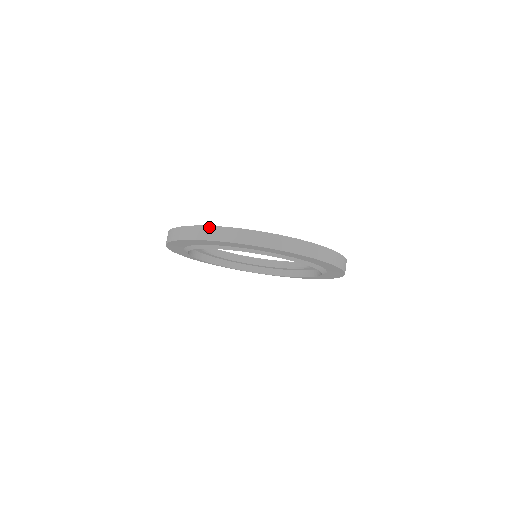
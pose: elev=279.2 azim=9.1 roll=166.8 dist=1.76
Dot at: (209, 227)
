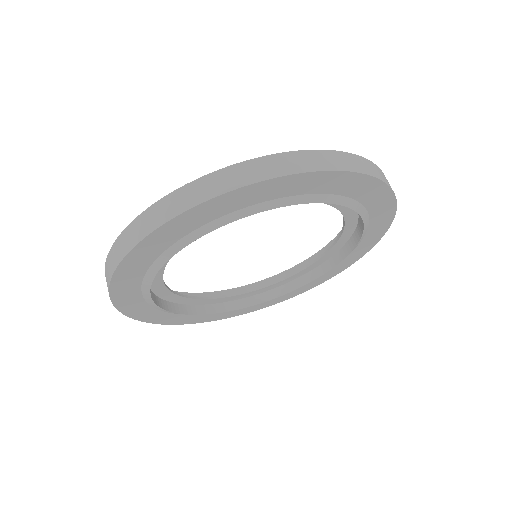
Dot at: (270, 157)
